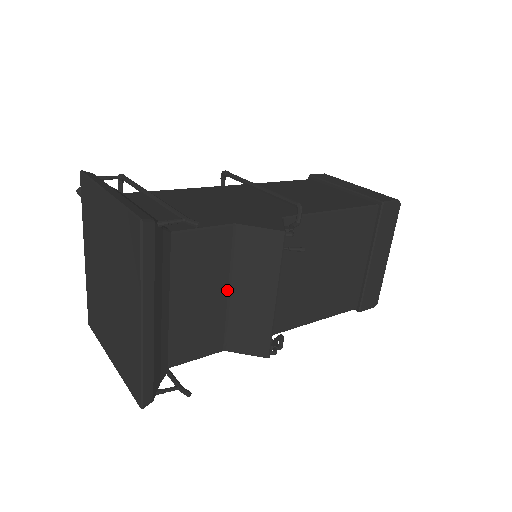
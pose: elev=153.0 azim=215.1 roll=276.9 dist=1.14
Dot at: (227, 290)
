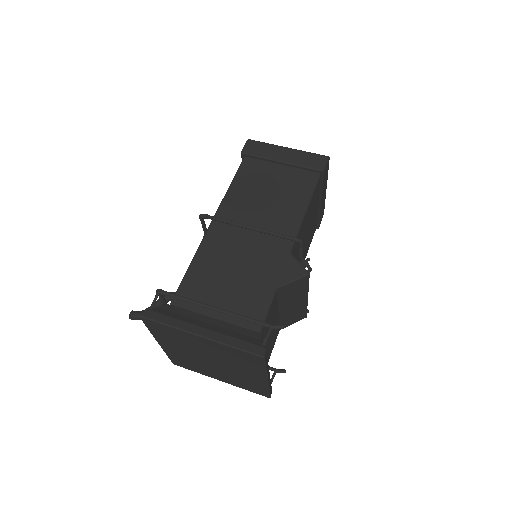
Dot at: (278, 312)
